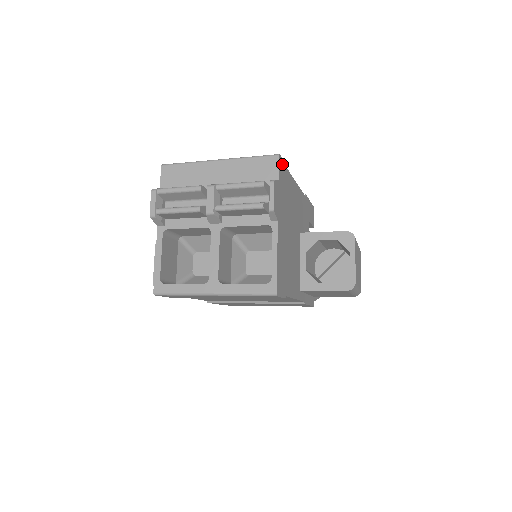
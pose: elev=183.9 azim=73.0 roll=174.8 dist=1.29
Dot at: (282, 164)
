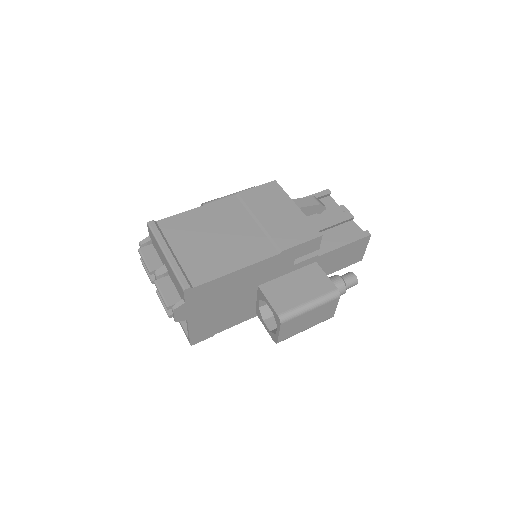
Dot at: (194, 289)
